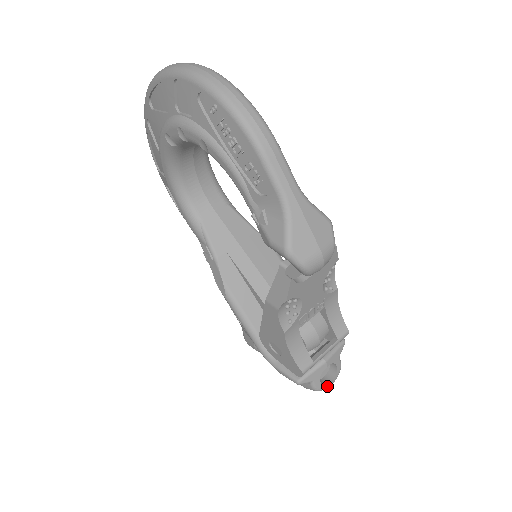
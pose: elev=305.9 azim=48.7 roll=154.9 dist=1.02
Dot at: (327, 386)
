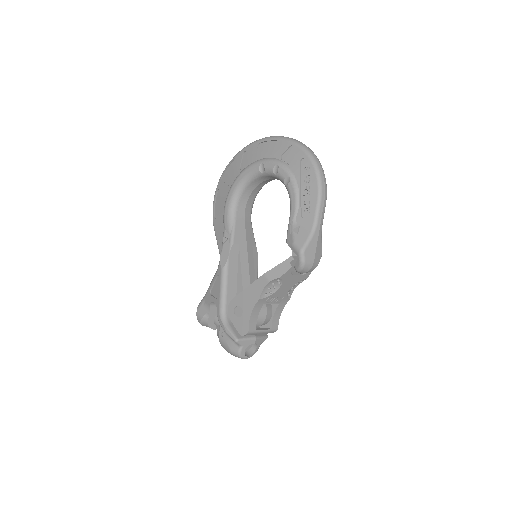
Dot at: (245, 357)
